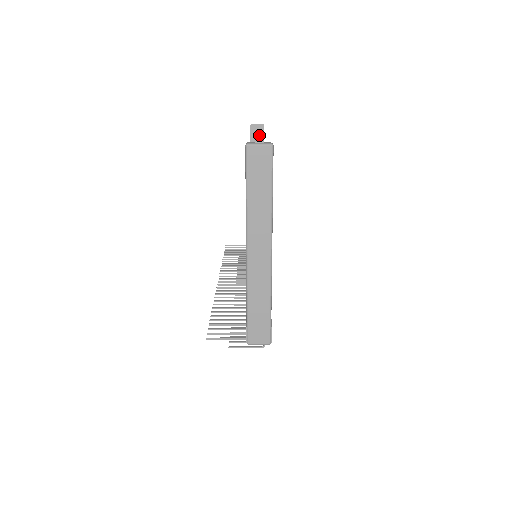
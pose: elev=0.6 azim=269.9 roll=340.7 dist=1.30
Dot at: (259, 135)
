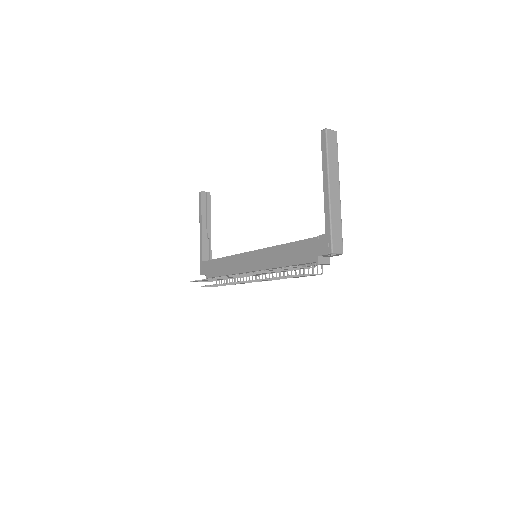
Dot at: (207, 199)
